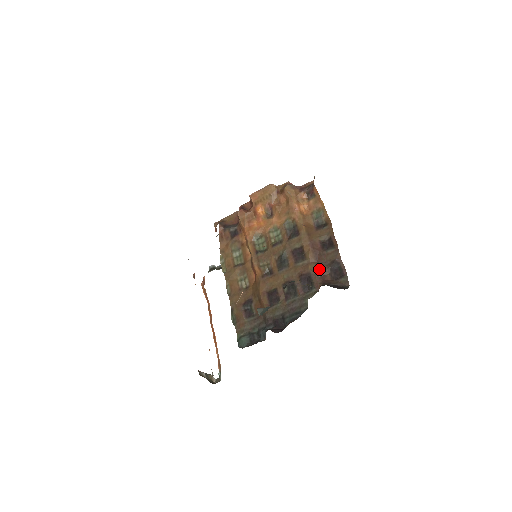
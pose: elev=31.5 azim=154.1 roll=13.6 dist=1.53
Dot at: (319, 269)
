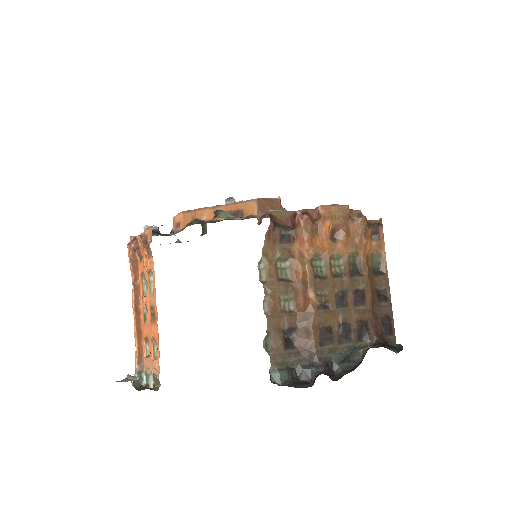
Dot at: (375, 320)
